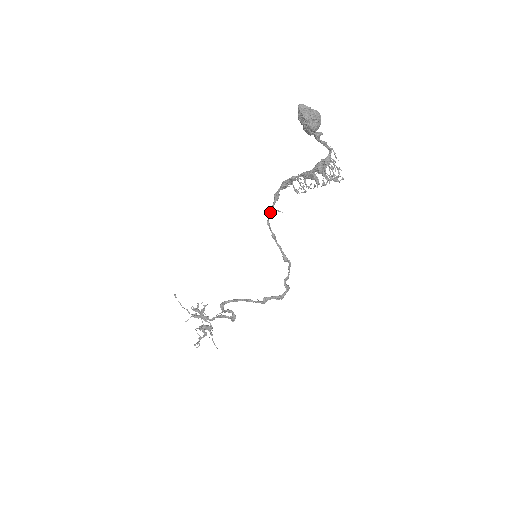
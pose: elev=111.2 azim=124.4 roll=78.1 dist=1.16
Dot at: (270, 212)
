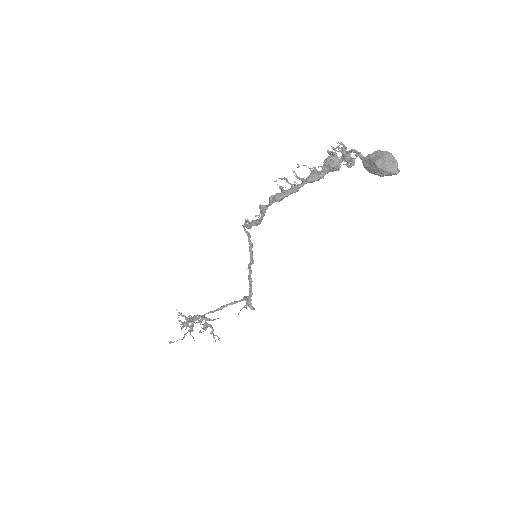
Dot at: (260, 223)
